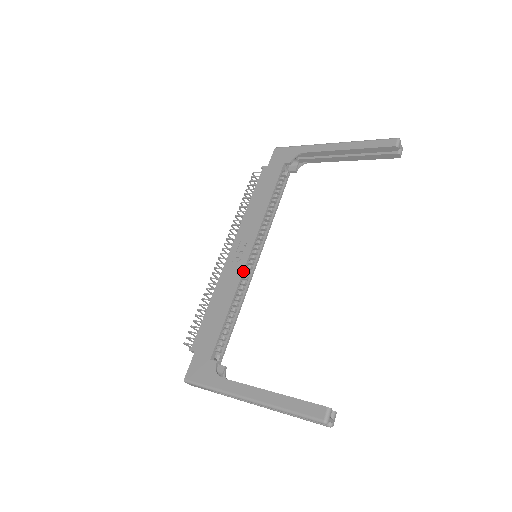
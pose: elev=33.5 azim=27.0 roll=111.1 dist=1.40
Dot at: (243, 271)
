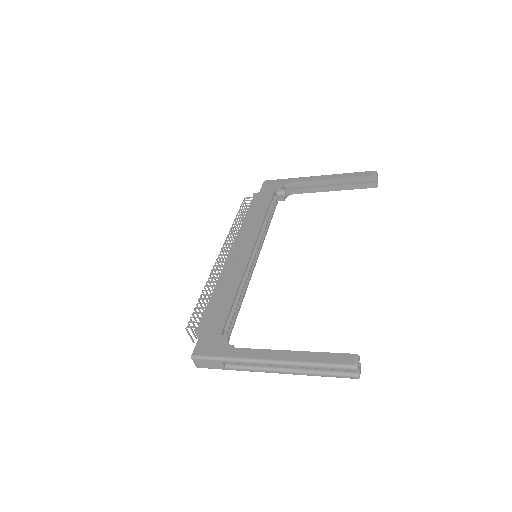
Dot at: (247, 264)
